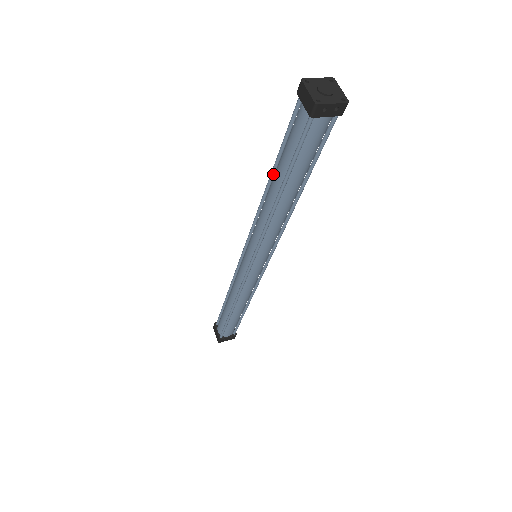
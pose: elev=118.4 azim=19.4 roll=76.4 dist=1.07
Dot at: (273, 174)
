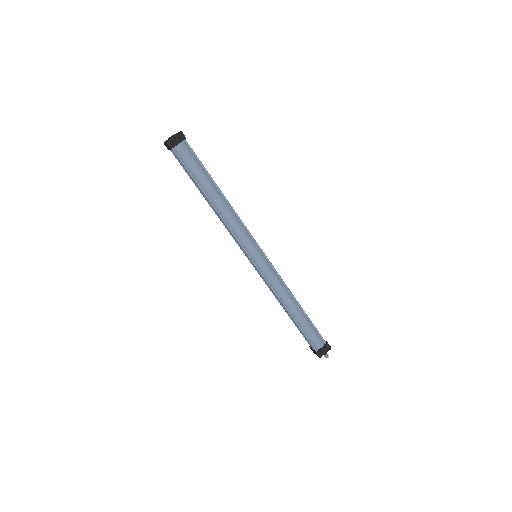
Dot at: occluded
